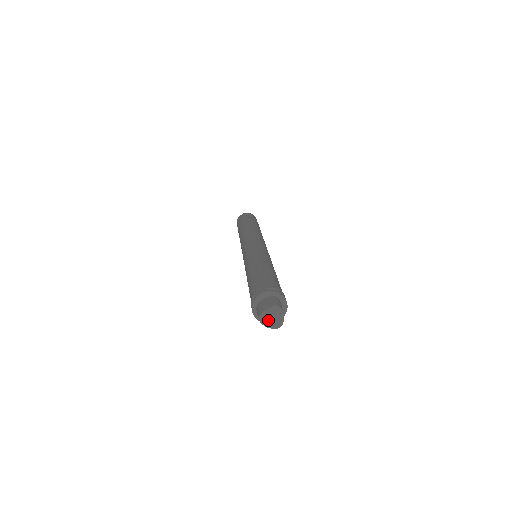
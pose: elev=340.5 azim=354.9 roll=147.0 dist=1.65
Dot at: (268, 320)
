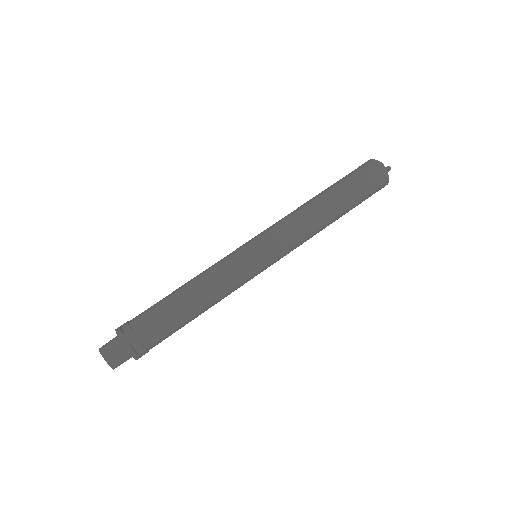
Dot at: occluded
